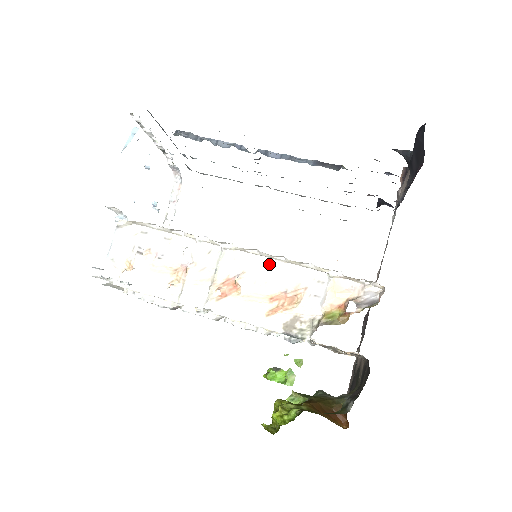
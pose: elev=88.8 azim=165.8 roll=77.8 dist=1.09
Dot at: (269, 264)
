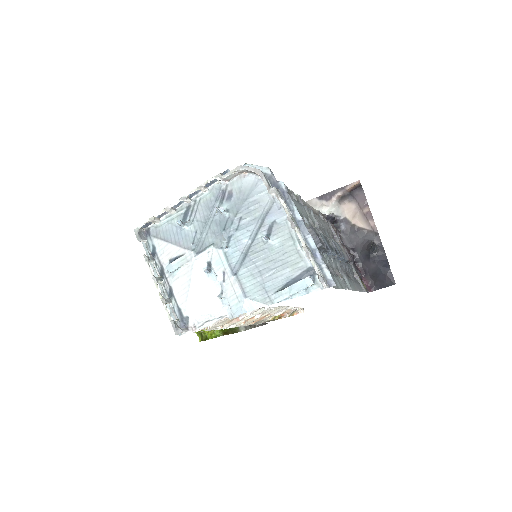
Dot at: (276, 308)
